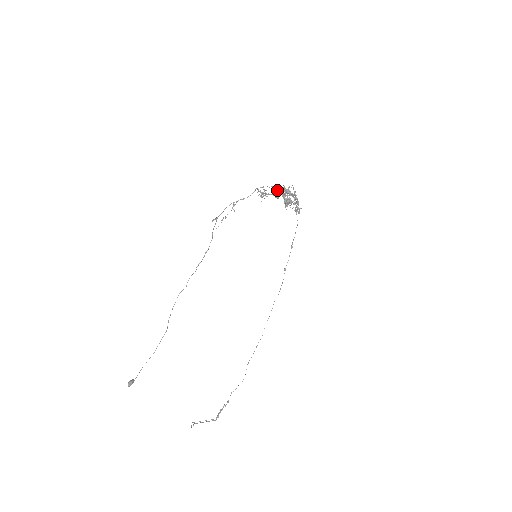
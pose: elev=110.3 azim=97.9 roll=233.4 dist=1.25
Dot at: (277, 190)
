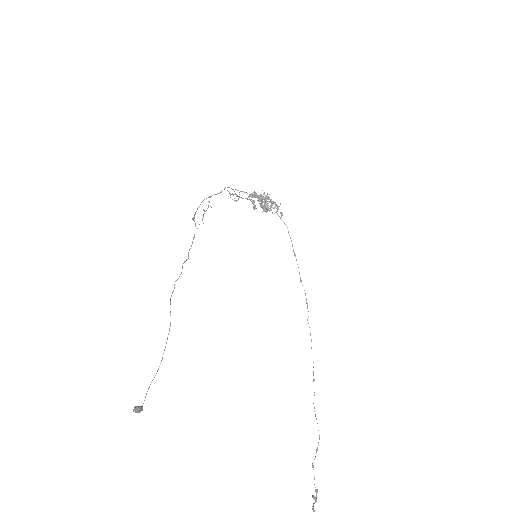
Dot at: (249, 195)
